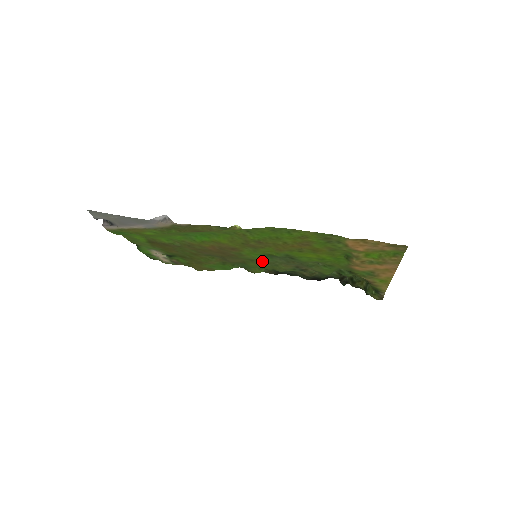
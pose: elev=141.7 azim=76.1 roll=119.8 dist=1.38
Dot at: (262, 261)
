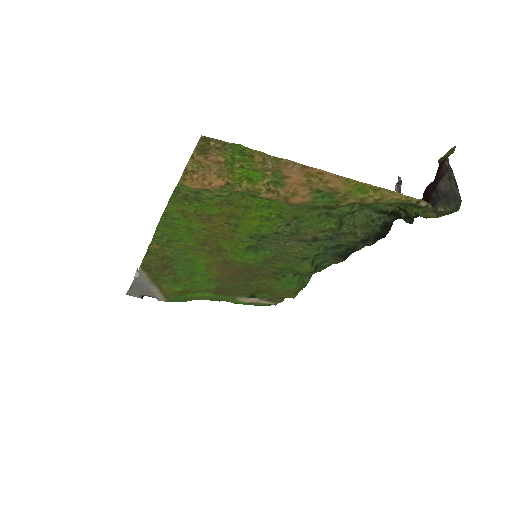
Dot at: (272, 257)
